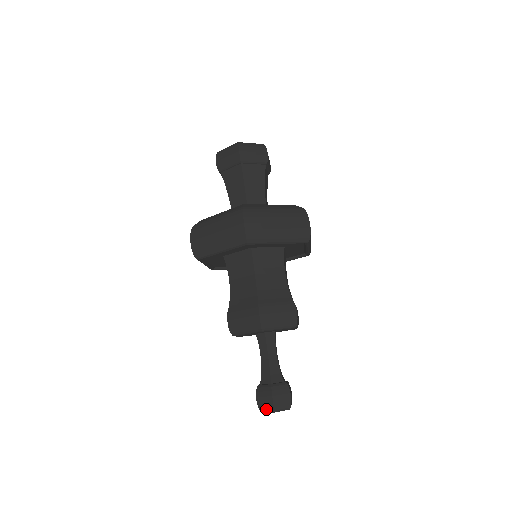
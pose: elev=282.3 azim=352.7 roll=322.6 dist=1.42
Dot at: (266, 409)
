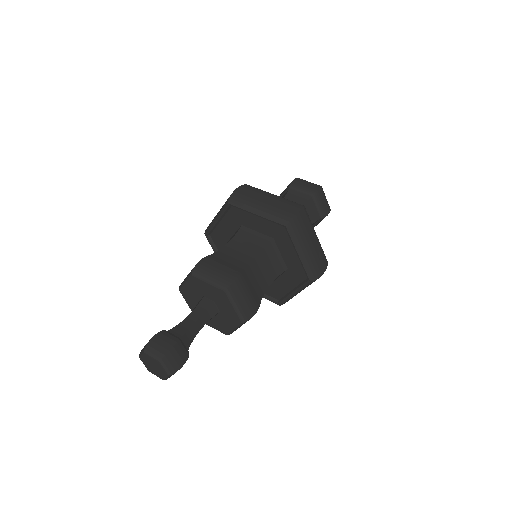
Dot at: (154, 351)
